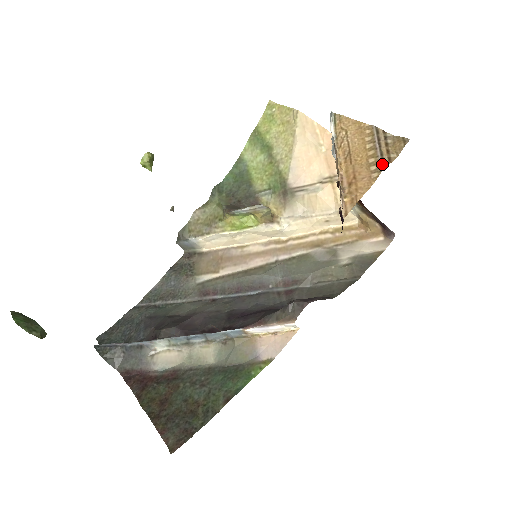
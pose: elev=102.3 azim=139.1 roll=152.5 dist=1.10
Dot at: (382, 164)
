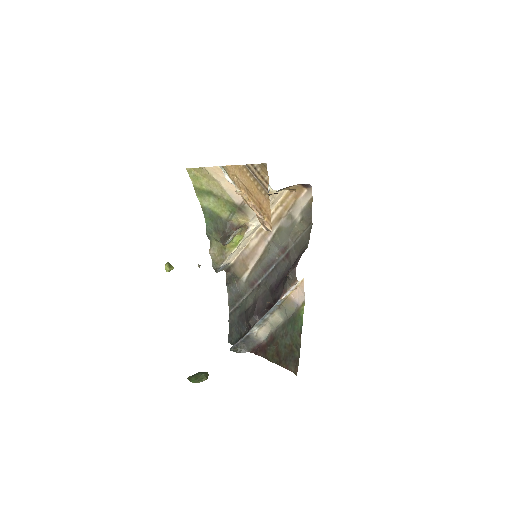
Dot at: (265, 188)
